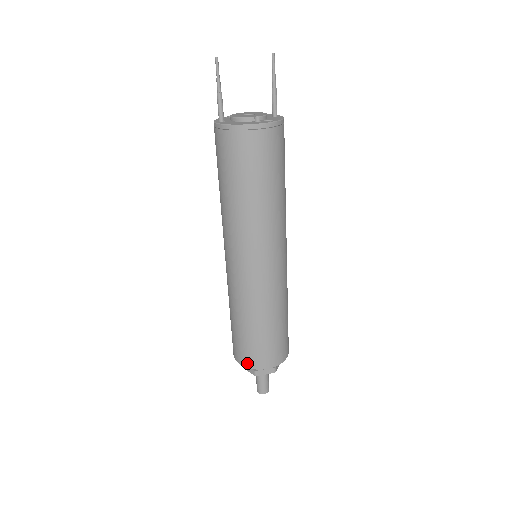
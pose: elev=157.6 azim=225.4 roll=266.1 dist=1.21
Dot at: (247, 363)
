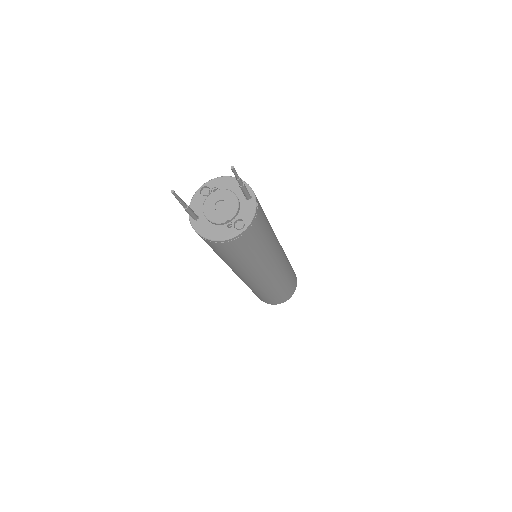
Dot at: (263, 301)
